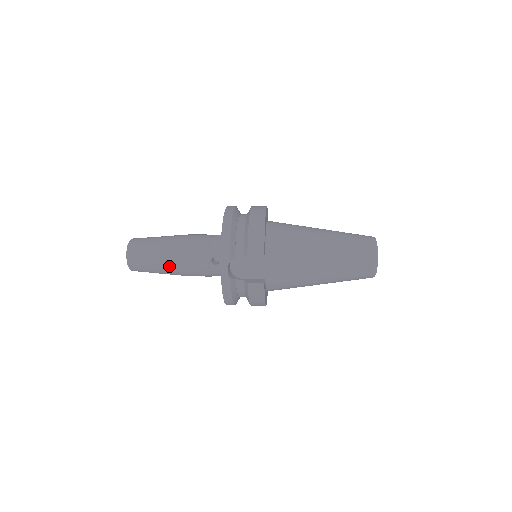
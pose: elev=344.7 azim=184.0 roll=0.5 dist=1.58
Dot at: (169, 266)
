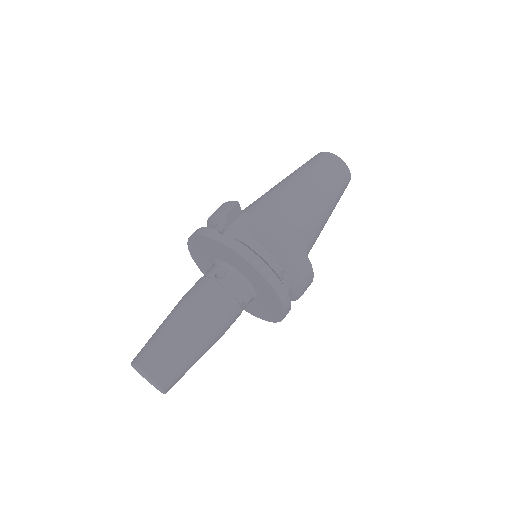
Dot at: (185, 324)
